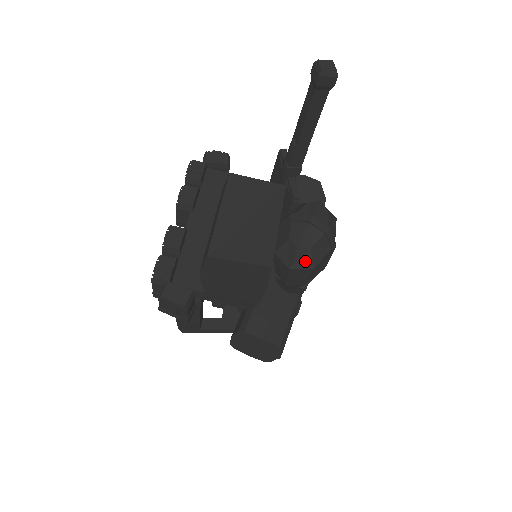
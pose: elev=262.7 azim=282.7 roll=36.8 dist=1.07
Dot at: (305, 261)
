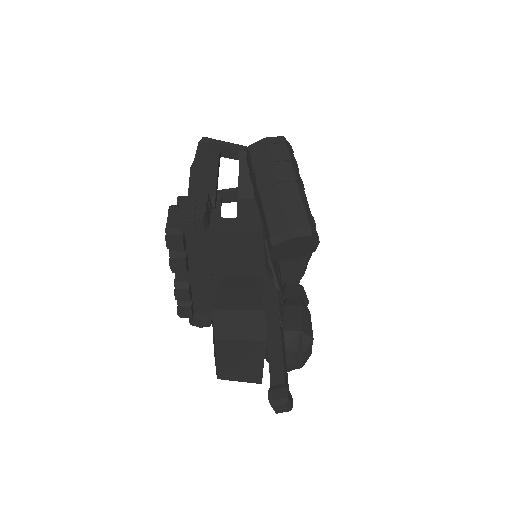
Dot at: occluded
